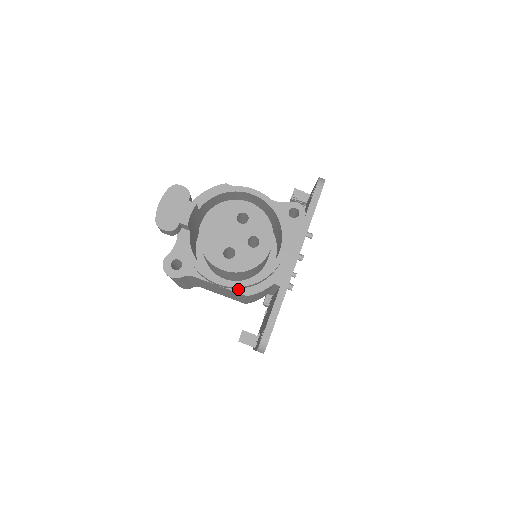
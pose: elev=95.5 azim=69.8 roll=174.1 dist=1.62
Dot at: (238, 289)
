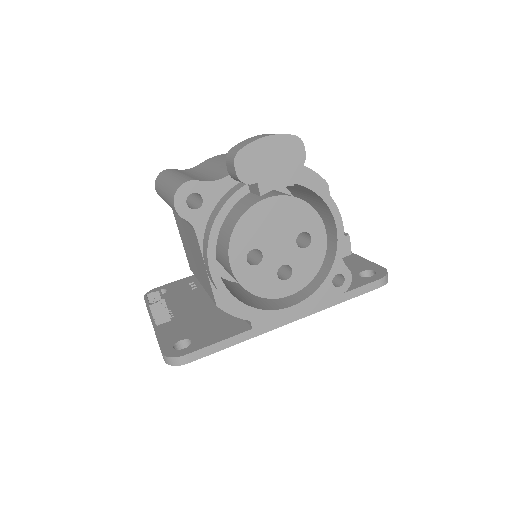
Dot at: (218, 291)
